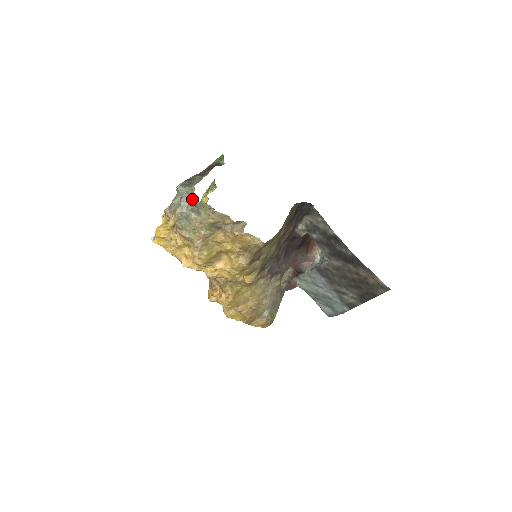
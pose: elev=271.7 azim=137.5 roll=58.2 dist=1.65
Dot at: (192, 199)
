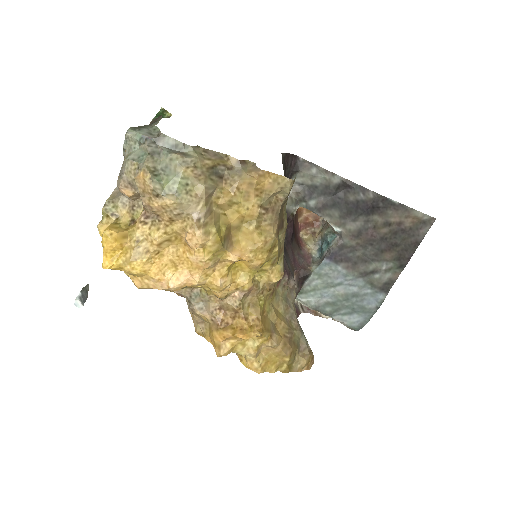
Dot at: (163, 138)
